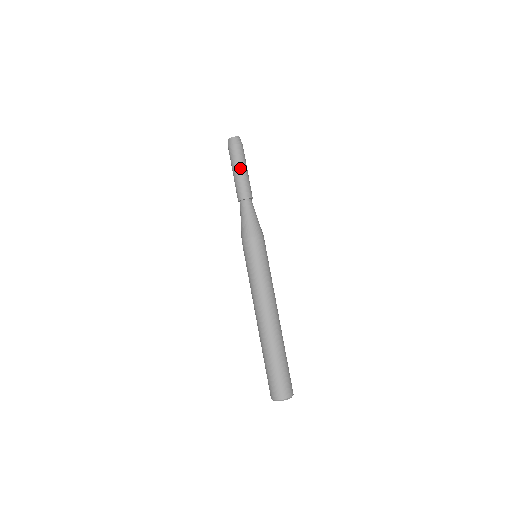
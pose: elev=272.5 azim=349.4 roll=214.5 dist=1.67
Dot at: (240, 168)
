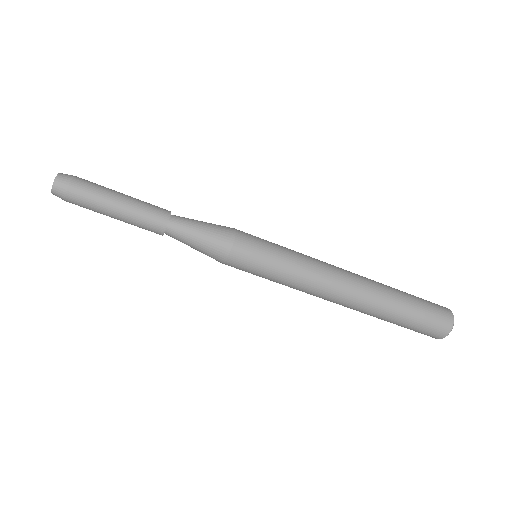
Dot at: (109, 216)
